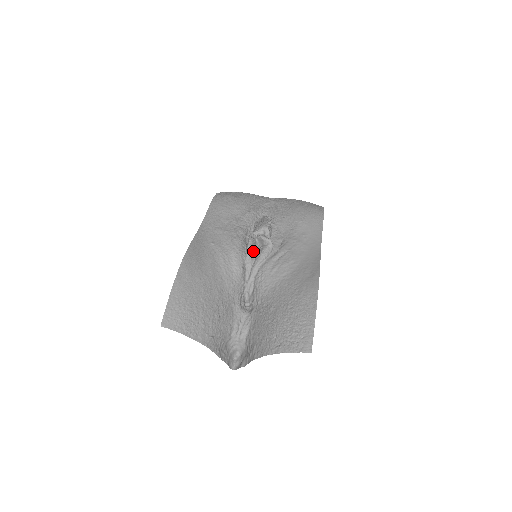
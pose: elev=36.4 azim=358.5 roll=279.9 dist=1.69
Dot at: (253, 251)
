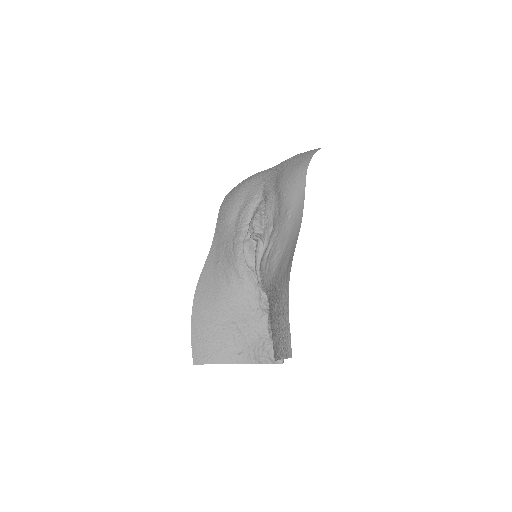
Dot at: (251, 253)
